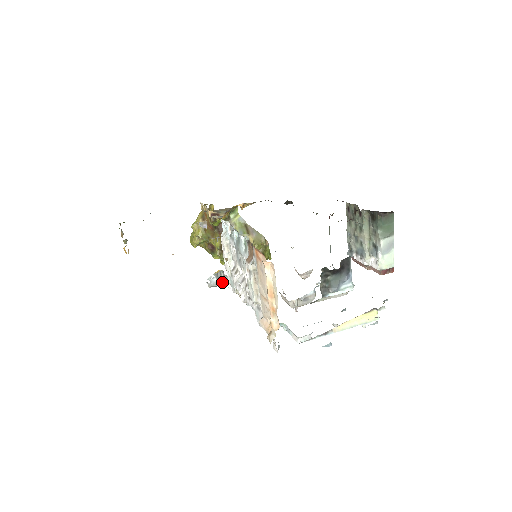
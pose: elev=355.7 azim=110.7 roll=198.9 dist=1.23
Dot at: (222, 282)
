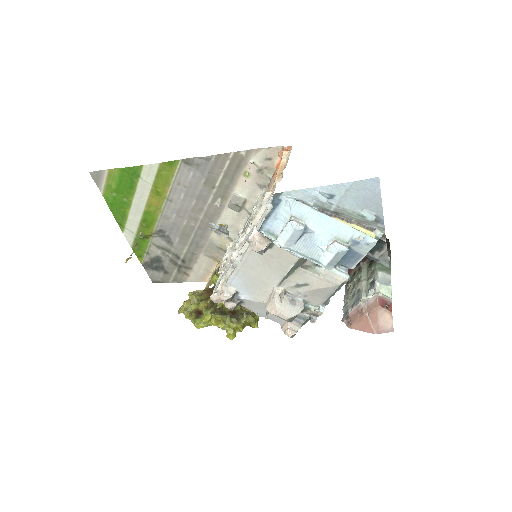
Dot at: (223, 232)
